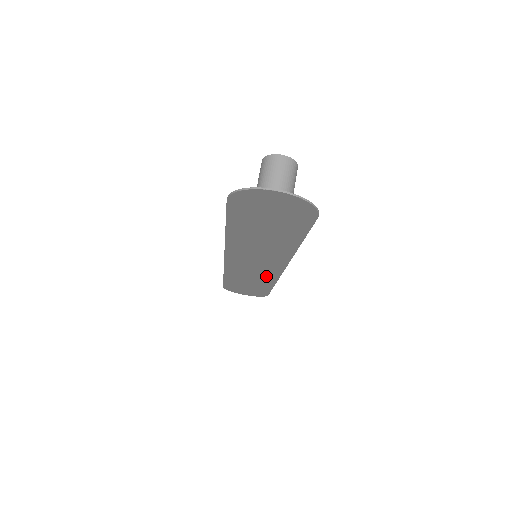
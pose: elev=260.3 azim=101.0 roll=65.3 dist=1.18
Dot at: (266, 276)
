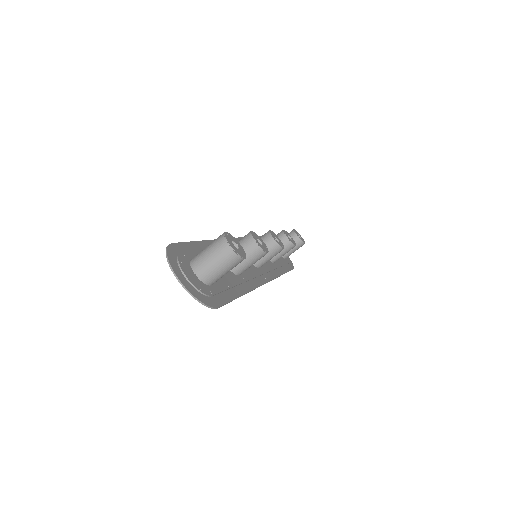
Dot at: (269, 268)
